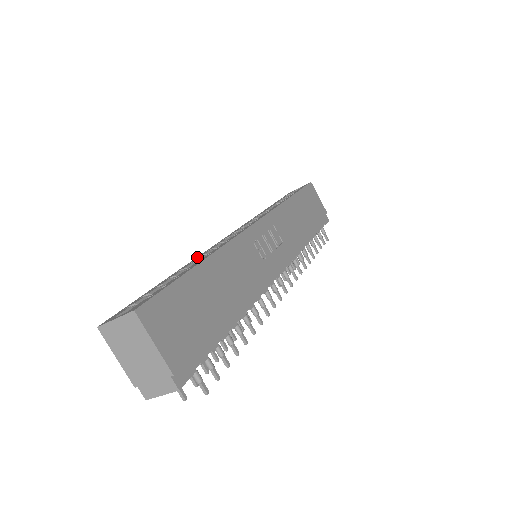
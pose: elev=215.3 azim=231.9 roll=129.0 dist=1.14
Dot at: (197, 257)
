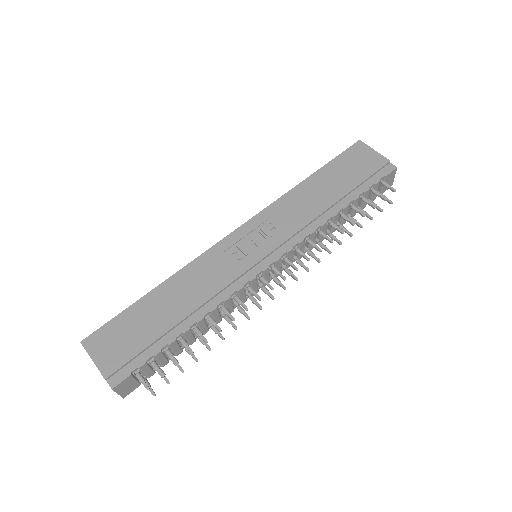
Dot at: occluded
